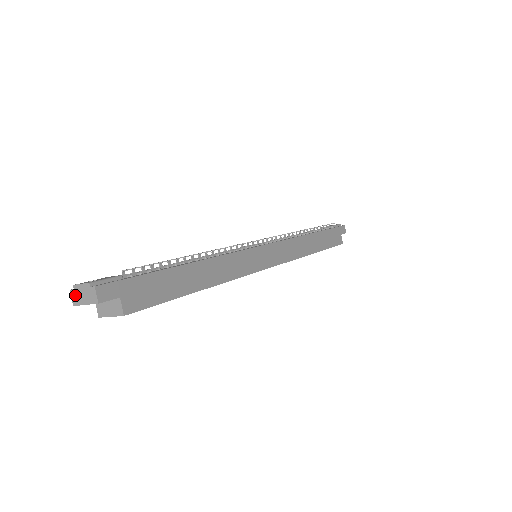
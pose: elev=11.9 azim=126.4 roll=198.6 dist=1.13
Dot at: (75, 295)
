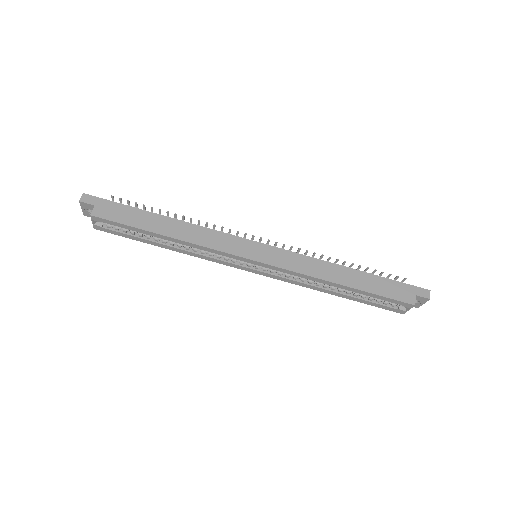
Dot at: occluded
